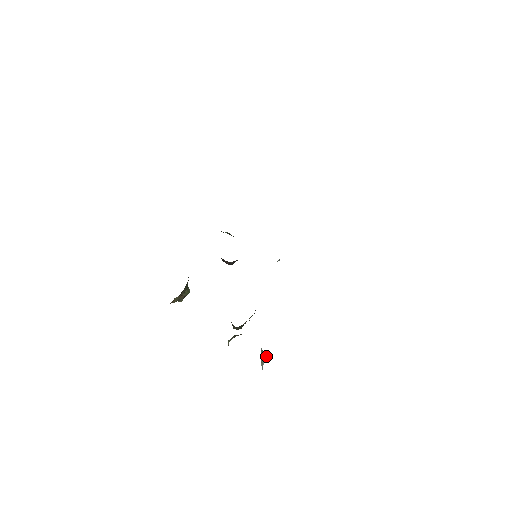
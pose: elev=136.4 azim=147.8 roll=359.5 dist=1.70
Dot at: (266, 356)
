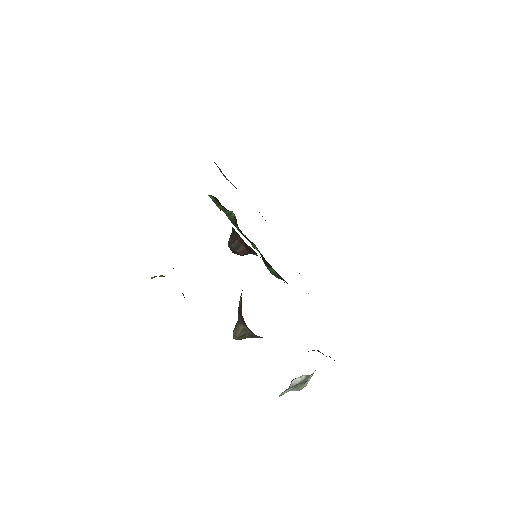
Dot at: (302, 380)
